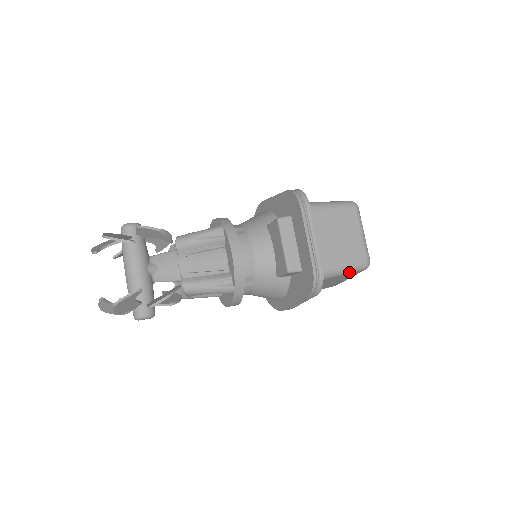
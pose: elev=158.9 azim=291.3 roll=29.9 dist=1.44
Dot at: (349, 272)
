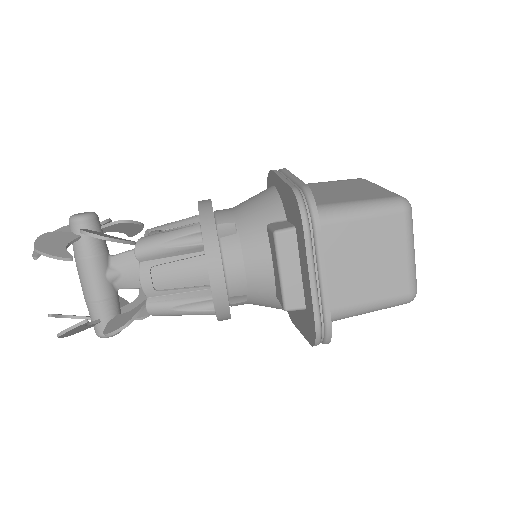
Dot at: (380, 309)
